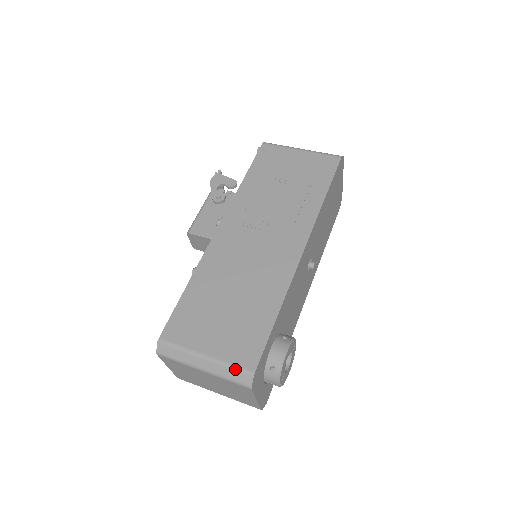
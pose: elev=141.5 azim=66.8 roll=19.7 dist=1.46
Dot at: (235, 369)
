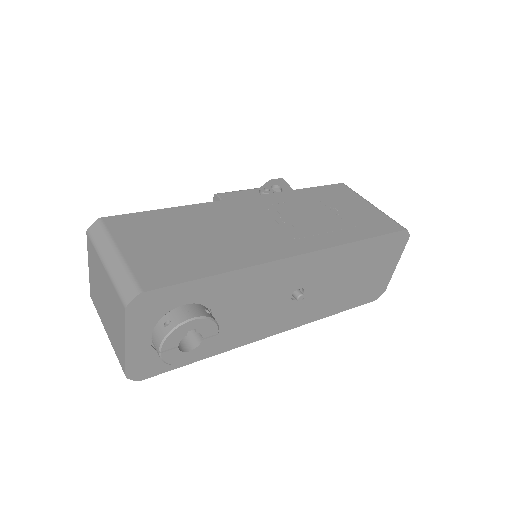
Dot at: (130, 278)
